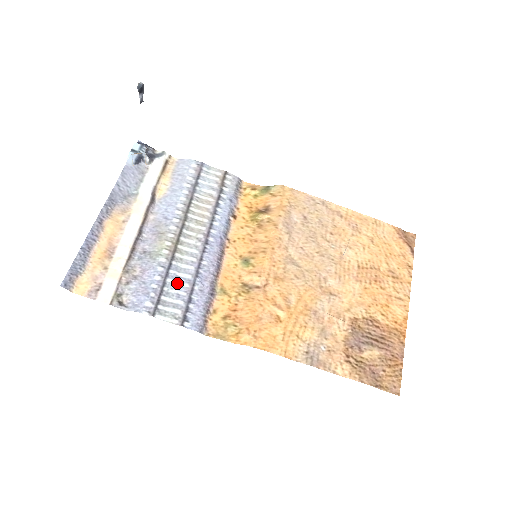
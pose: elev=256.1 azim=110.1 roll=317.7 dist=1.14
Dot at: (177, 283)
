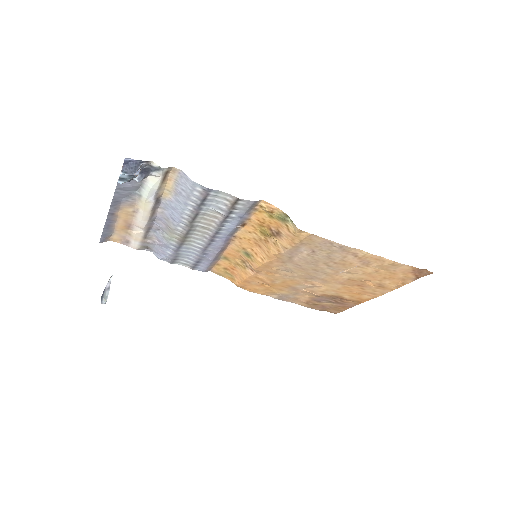
Dot at: (187, 254)
